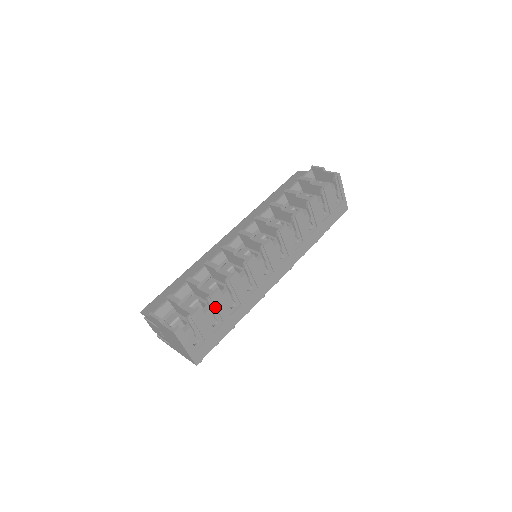
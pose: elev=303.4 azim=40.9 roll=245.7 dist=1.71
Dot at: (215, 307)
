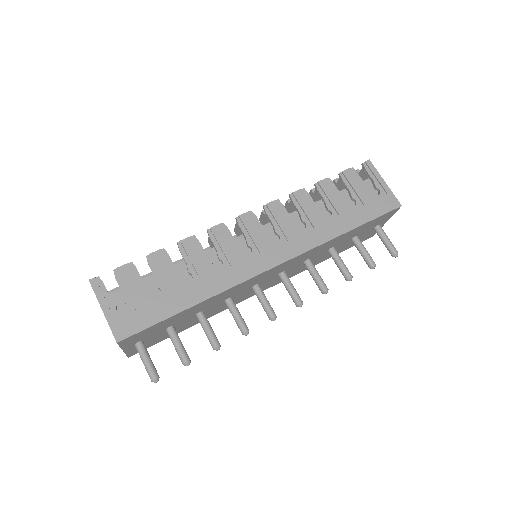
Dot at: (156, 270)
